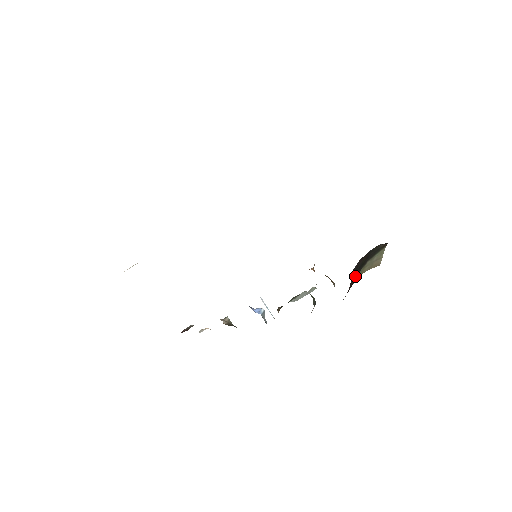
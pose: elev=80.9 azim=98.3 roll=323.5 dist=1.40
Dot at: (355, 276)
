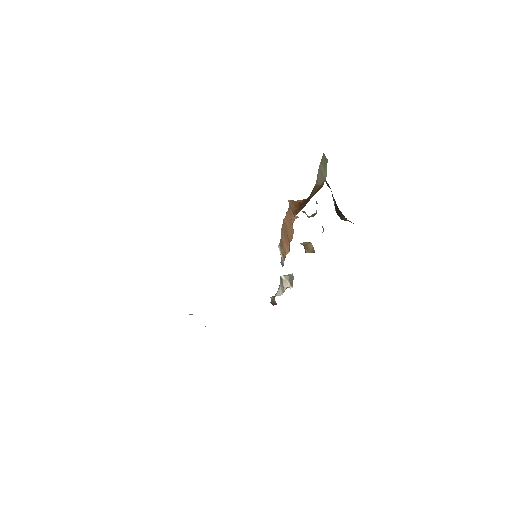
Dot at: (333, 199)
